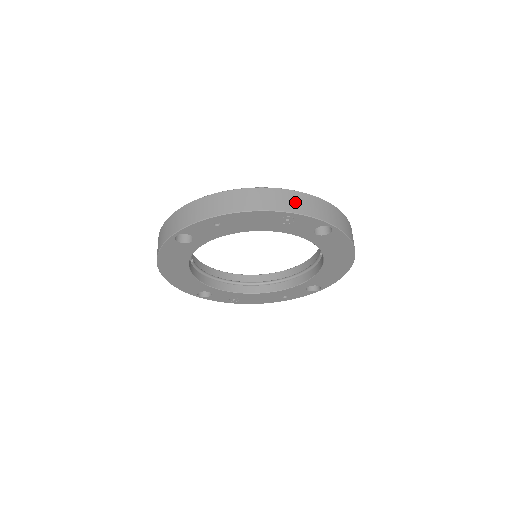
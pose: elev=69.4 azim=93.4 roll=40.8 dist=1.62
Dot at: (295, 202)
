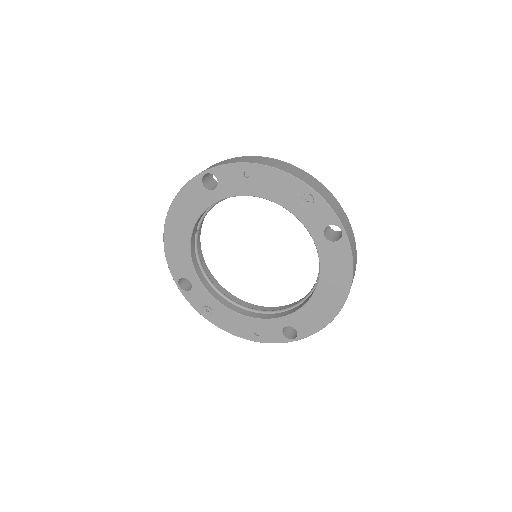
Dot at: (321, 189)
